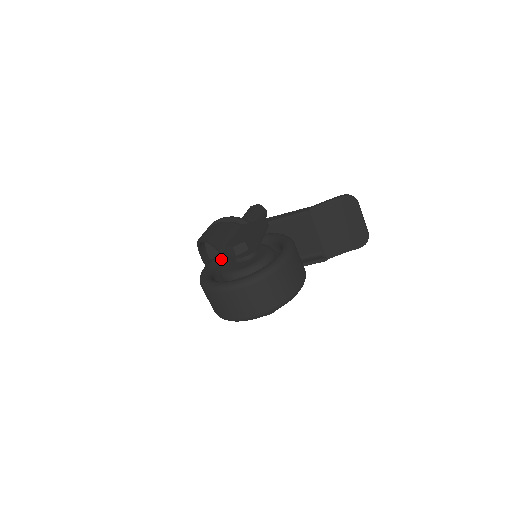
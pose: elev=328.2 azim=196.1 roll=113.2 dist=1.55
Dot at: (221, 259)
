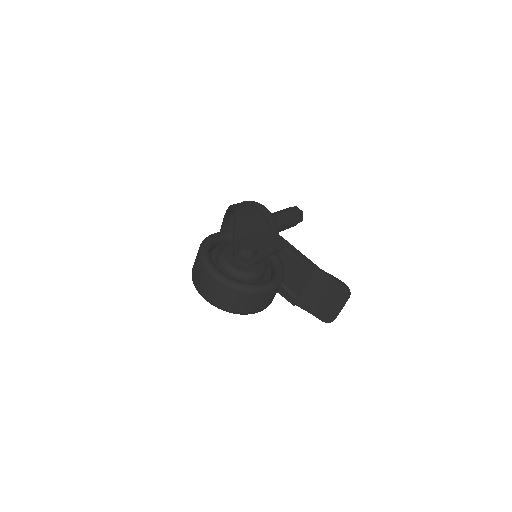
Dot at: (232, 238)
